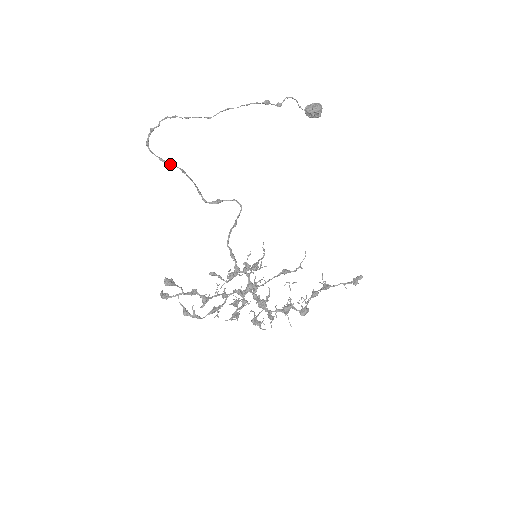
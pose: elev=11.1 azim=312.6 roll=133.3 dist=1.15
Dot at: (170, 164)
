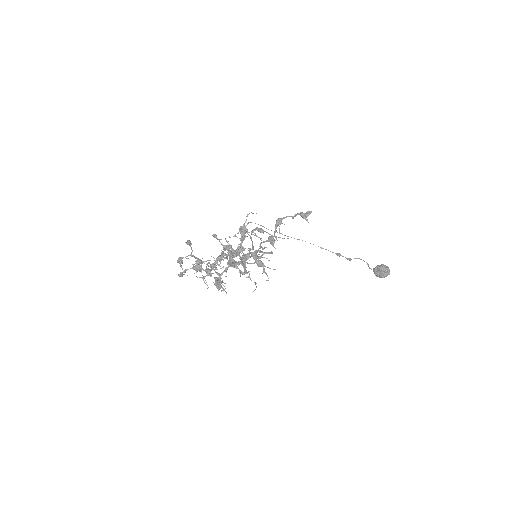
Dot at: occluded
